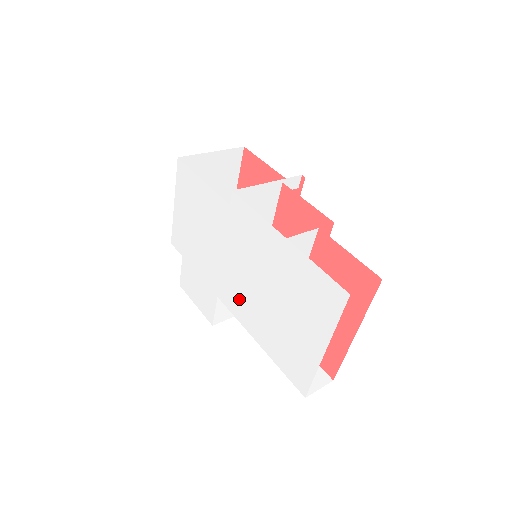
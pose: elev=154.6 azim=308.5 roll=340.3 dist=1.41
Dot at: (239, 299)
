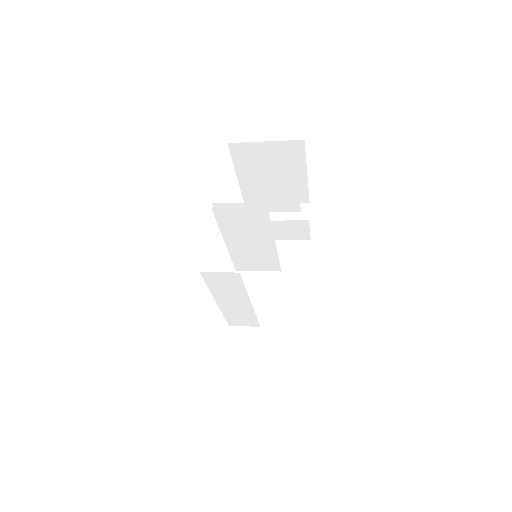
Dot at: occluded
